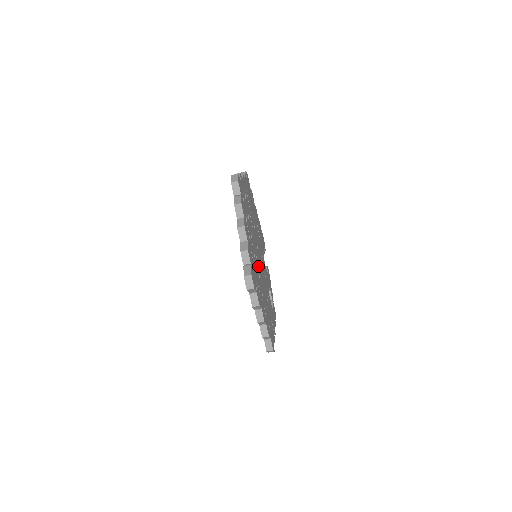
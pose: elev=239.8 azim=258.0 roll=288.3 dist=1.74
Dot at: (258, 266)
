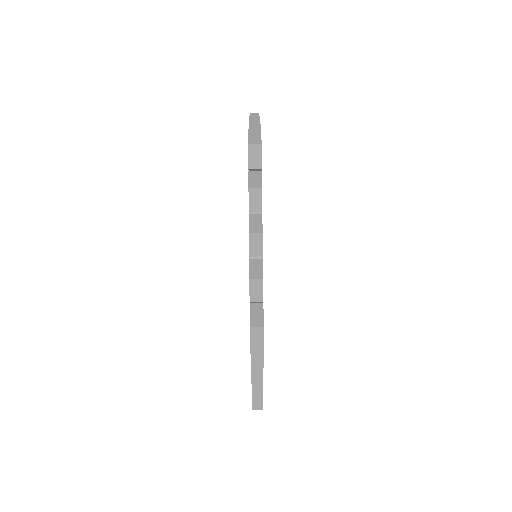
Dot at: occluded
